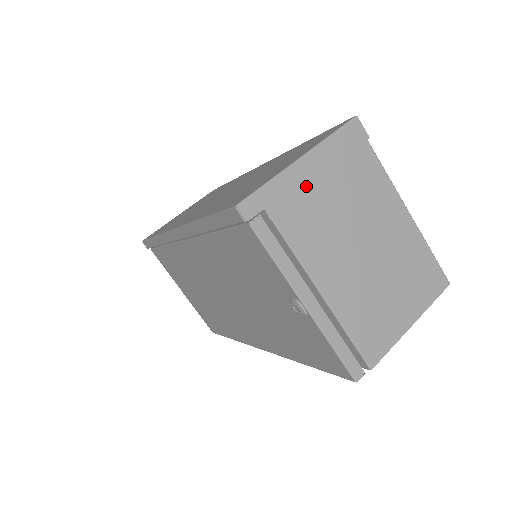
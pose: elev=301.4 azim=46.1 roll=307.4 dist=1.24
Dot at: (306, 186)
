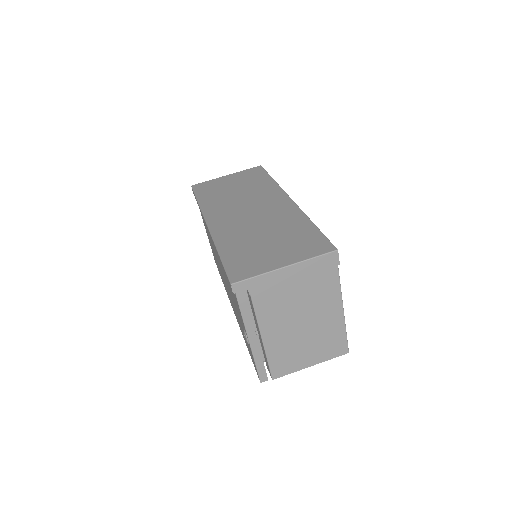
Dot at: (281, 283)
